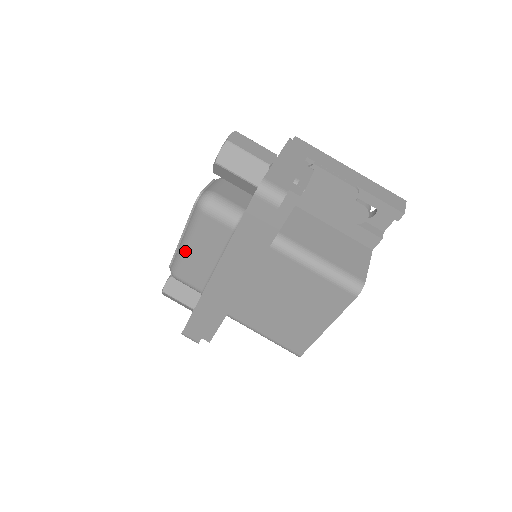
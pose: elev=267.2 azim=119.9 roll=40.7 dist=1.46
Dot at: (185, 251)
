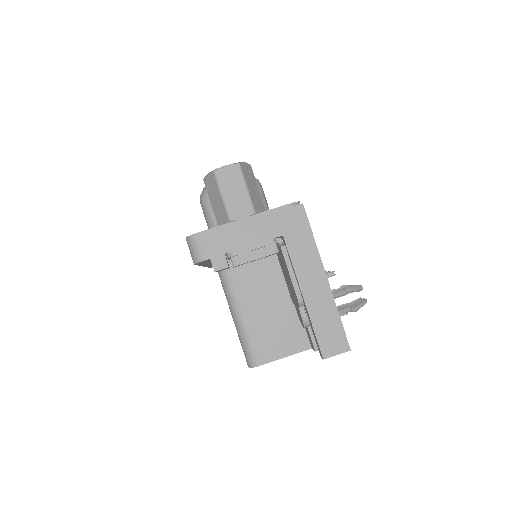
Dot at: occluded
